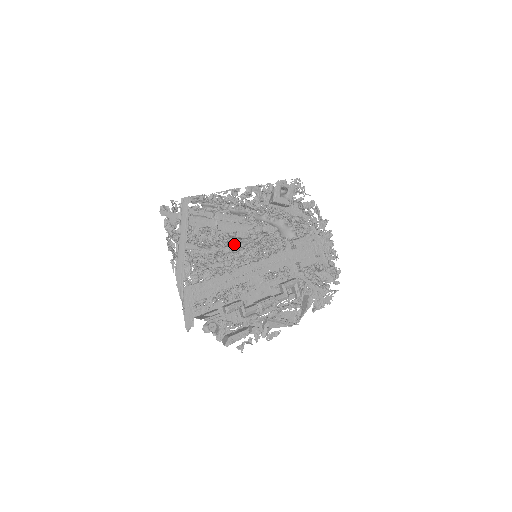
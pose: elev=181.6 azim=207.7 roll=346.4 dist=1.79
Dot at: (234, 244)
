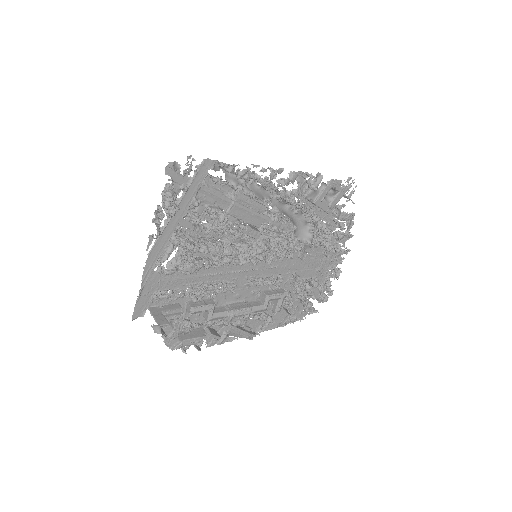
Dot at: occluded
